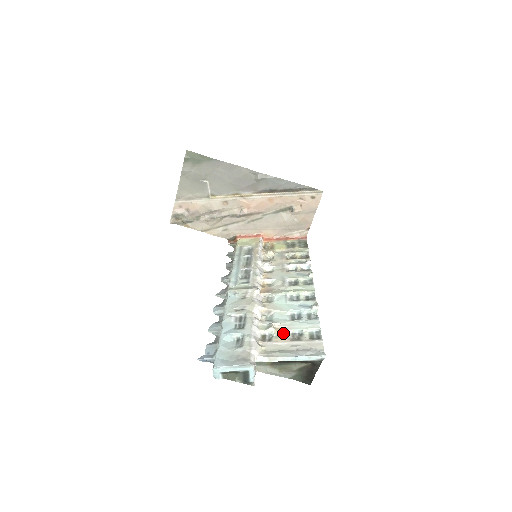
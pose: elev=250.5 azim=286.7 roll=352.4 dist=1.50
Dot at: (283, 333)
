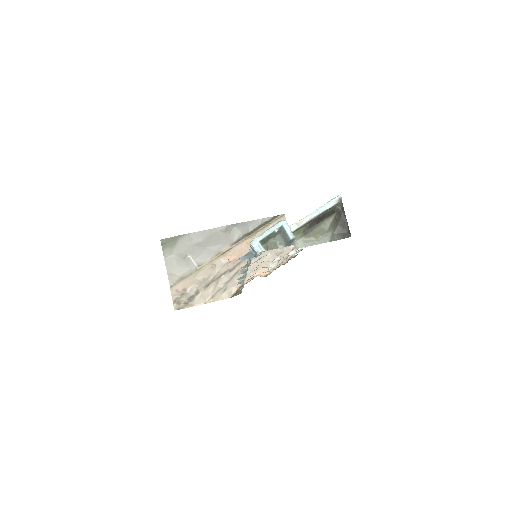
Dot at: occluded
